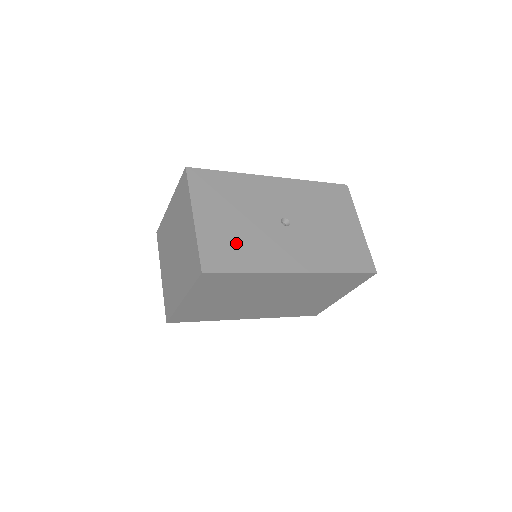
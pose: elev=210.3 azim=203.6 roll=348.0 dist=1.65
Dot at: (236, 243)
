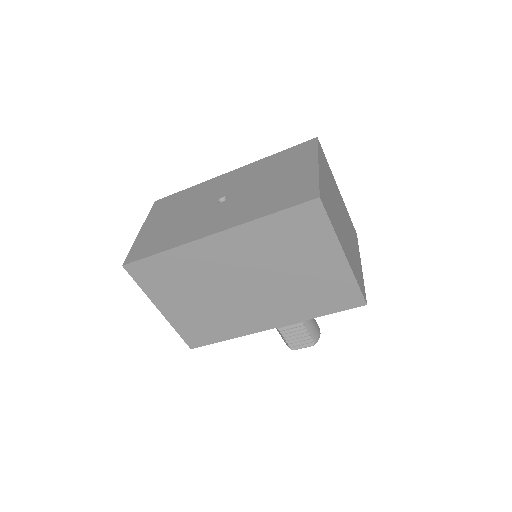
Dot at: (164, 234)
